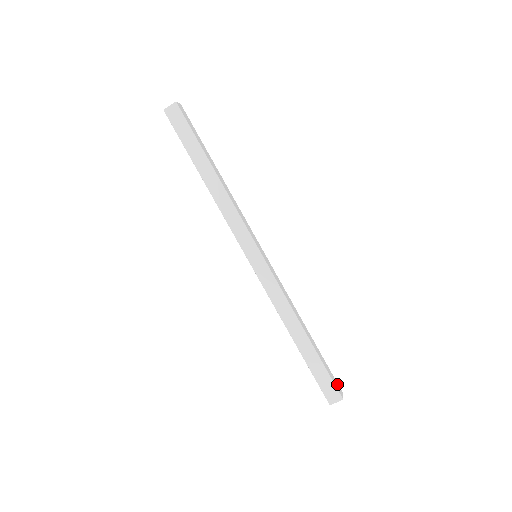
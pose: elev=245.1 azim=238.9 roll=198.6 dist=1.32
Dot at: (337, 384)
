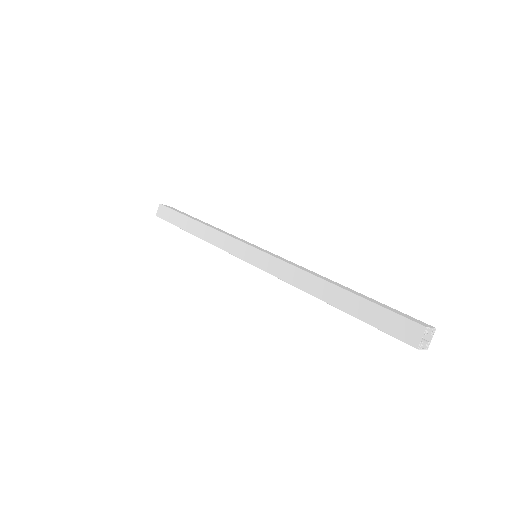
Dot at: (416, 320)
